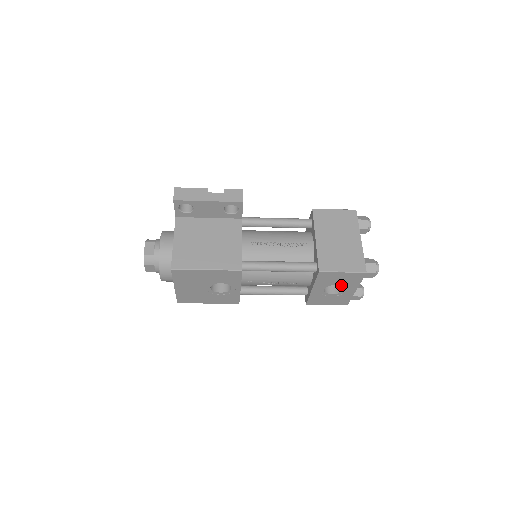
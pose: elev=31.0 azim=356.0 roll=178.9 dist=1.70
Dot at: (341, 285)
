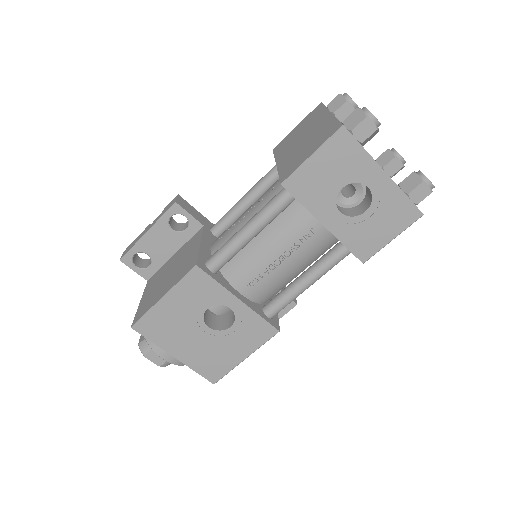
Dot at: (350, 183)
